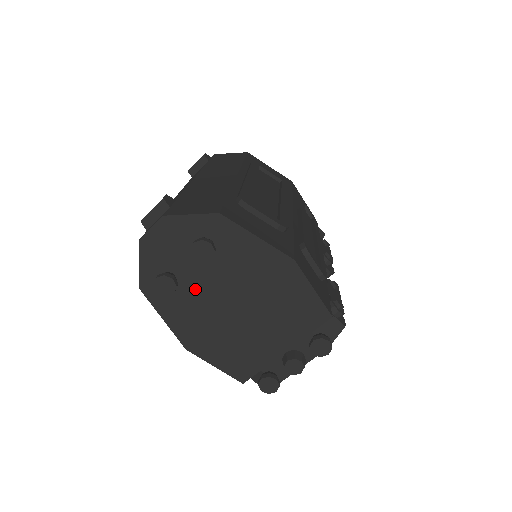
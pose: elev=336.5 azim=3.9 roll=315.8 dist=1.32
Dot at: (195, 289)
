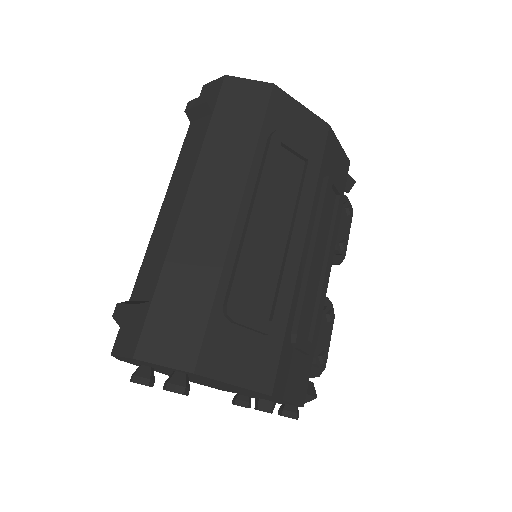
Dot at: occluded
